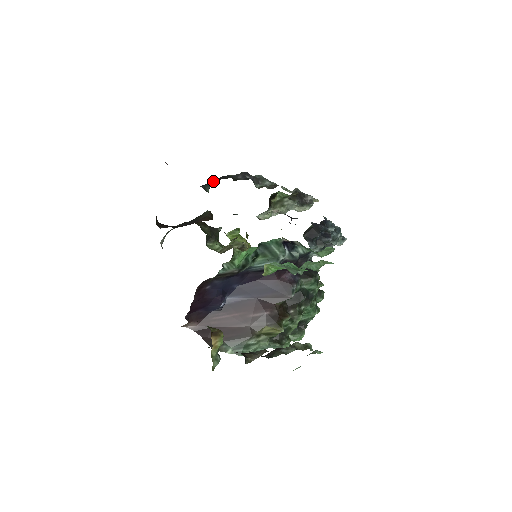
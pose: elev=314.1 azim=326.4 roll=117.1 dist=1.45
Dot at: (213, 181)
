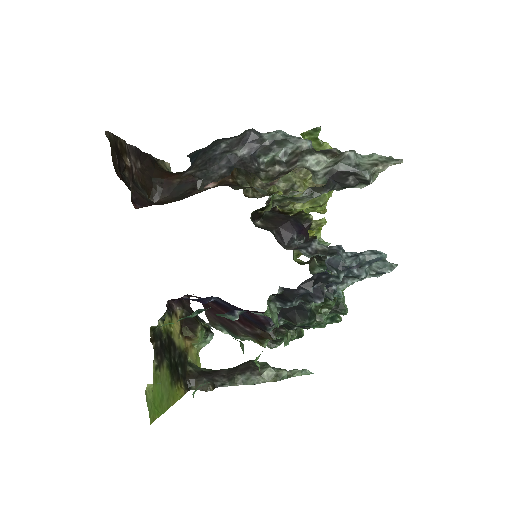
Dot at: (195, 158)
